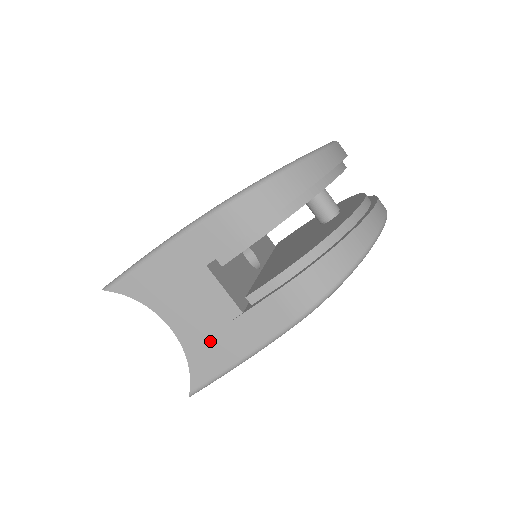
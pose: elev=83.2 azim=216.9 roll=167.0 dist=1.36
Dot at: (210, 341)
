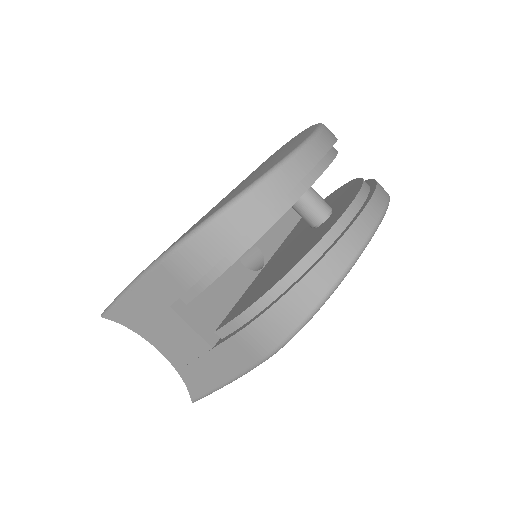
Dot at: (194, 366)
